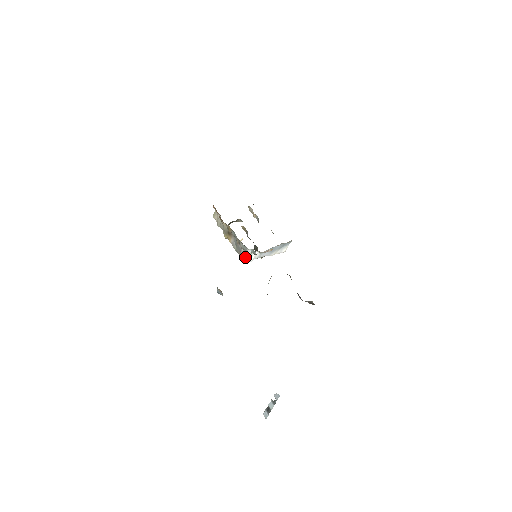
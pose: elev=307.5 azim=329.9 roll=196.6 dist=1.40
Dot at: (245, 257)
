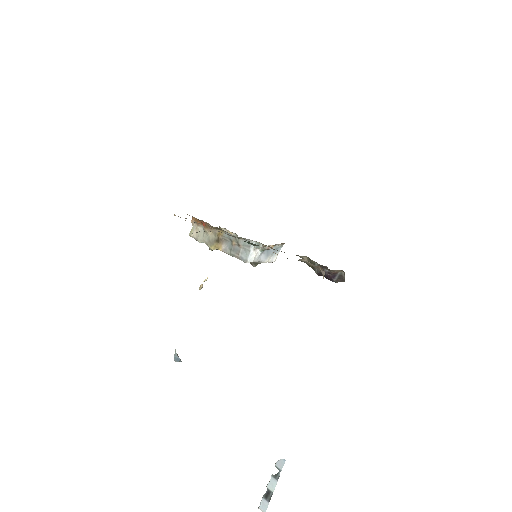
Dot at: (247, 255)
